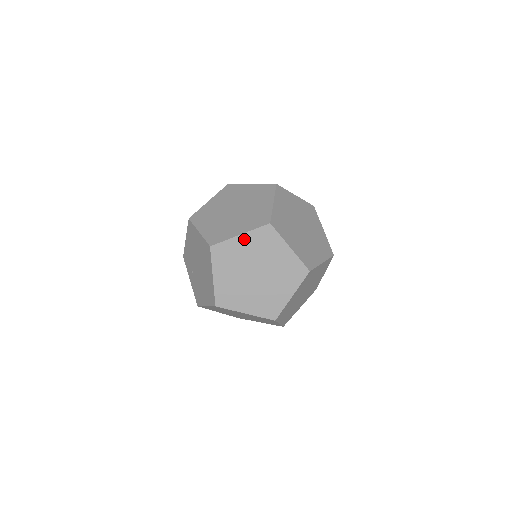
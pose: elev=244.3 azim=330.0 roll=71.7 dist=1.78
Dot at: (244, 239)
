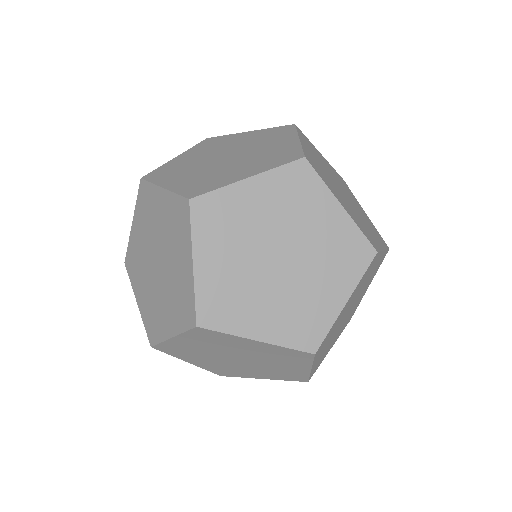
Dot at: (164, 198)
